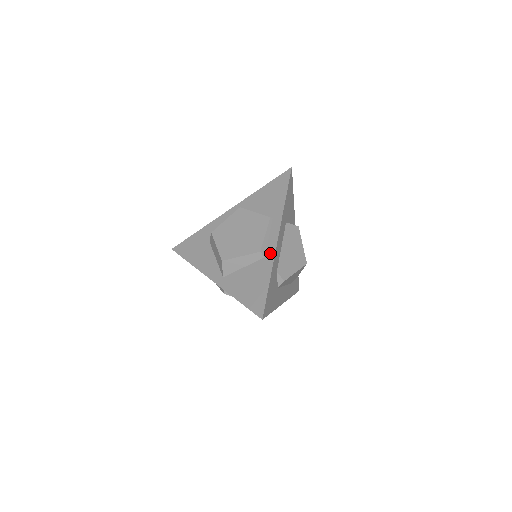
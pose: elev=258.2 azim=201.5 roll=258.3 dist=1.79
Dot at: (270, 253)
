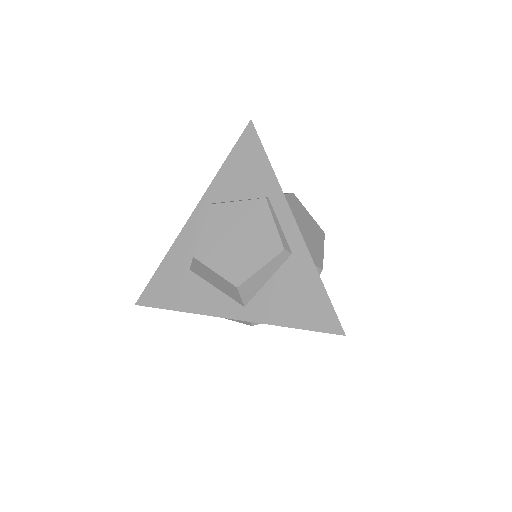
Dot at: (297, 244)
